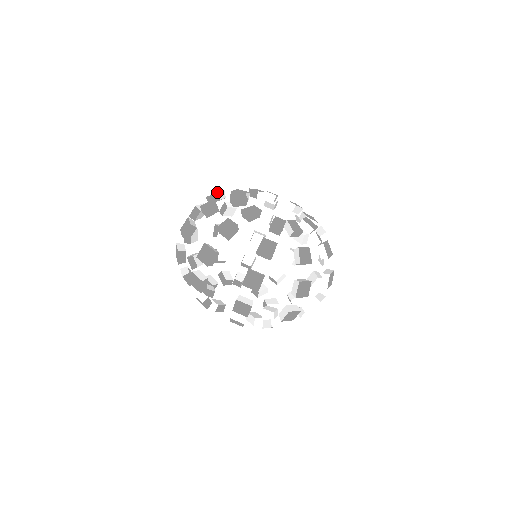
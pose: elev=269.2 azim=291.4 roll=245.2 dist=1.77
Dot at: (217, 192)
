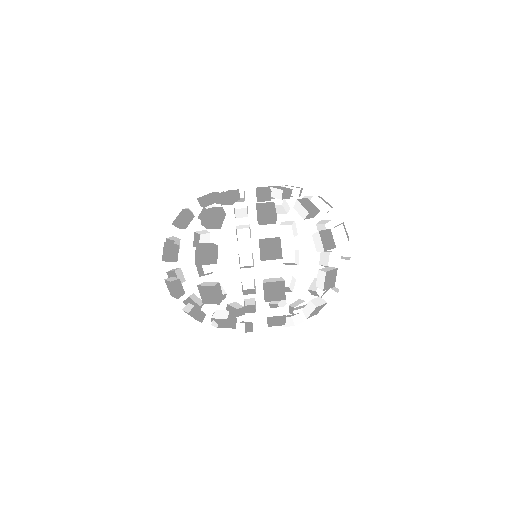
Dot at: occluded
